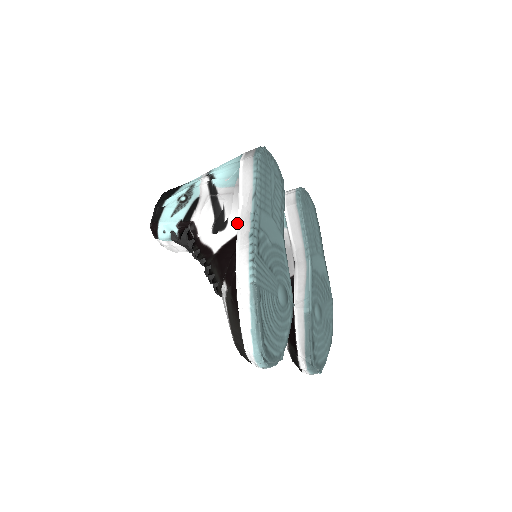
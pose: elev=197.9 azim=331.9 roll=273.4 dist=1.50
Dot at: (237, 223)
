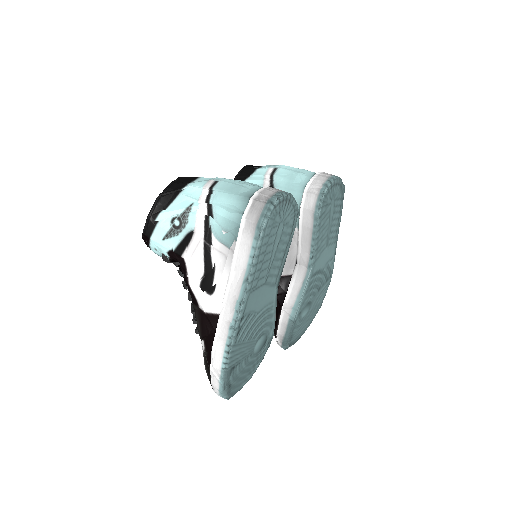
Dot at: (222, 302)
